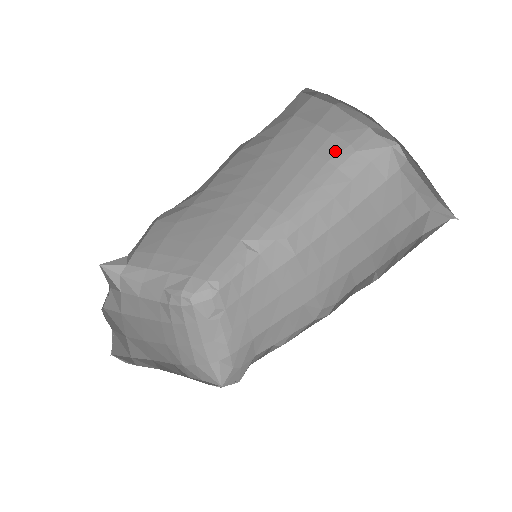
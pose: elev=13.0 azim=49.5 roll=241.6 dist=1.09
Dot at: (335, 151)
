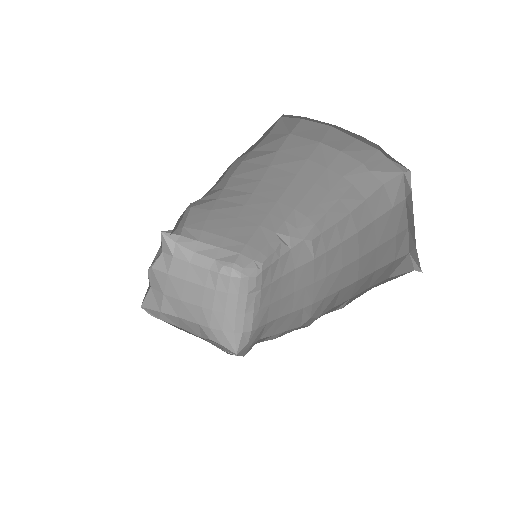
Dot at: (348, 168)
